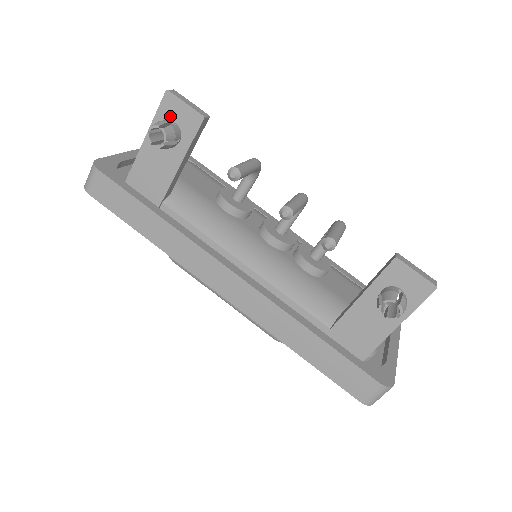
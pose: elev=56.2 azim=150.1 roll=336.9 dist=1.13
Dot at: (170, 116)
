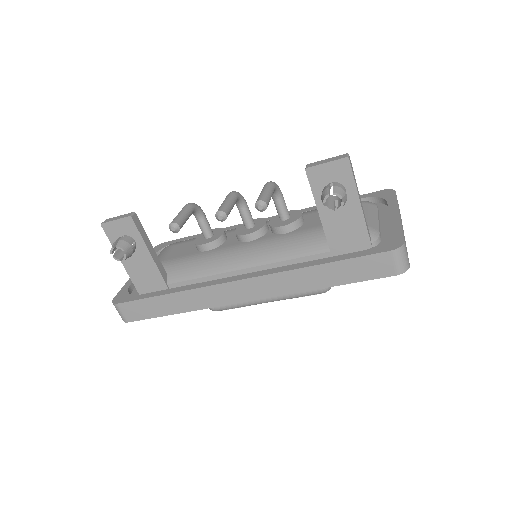
Dot at: (117, 235)
